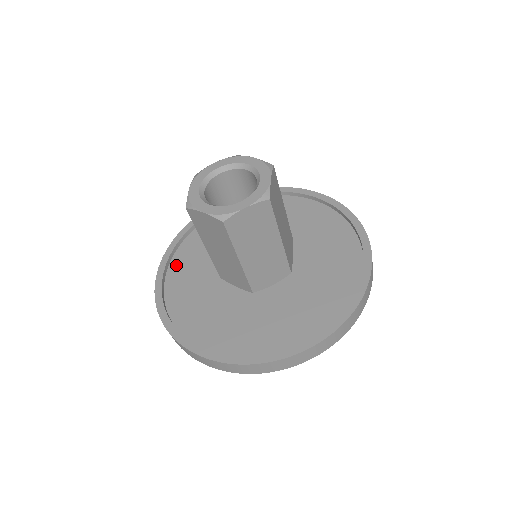
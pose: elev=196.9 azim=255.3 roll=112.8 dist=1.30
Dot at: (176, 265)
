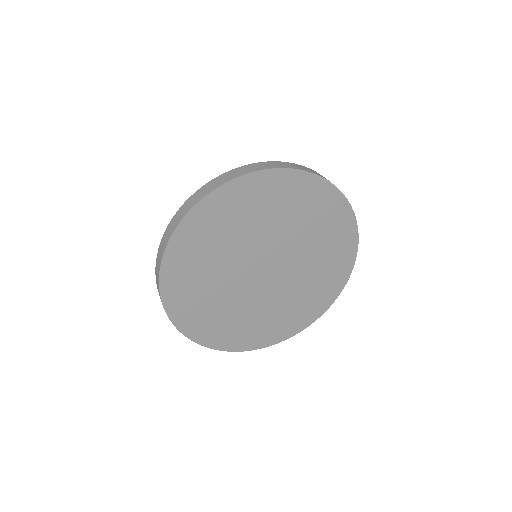
Dot at: occluded
